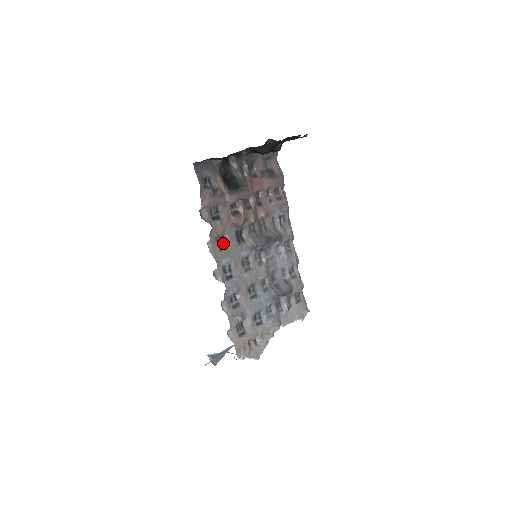
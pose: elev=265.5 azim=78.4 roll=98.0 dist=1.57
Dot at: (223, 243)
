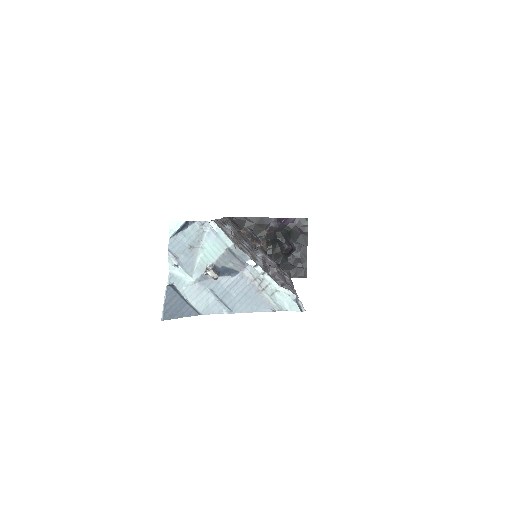
Dot at: occluded
